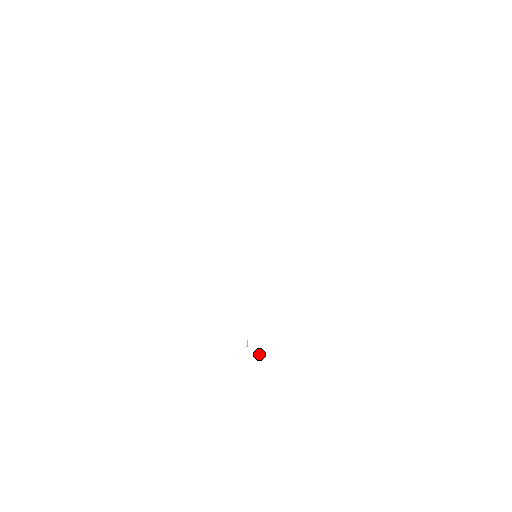
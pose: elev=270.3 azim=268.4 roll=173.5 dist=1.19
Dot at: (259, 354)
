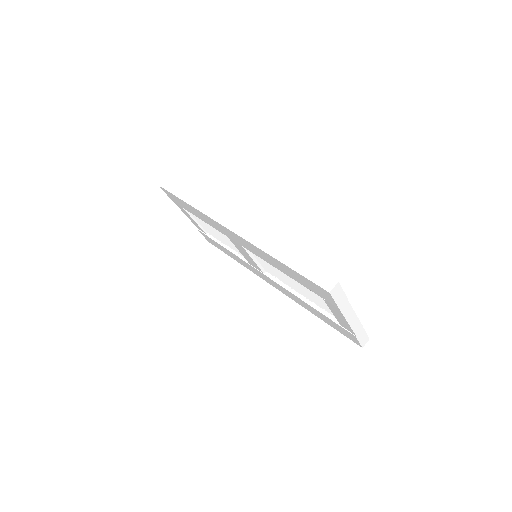
Dot at: (360, 333)
